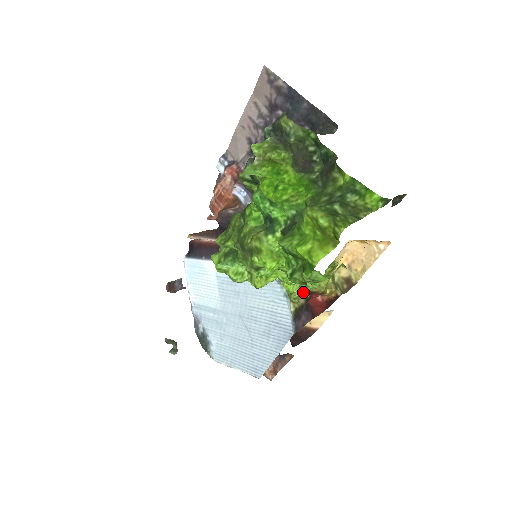
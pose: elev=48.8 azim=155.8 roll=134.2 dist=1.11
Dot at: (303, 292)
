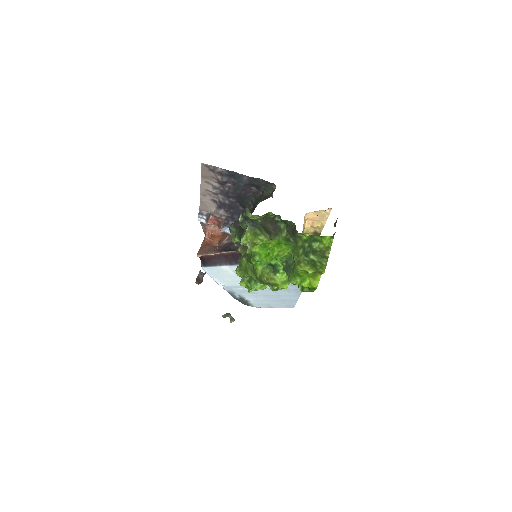
Dot at: occluded
